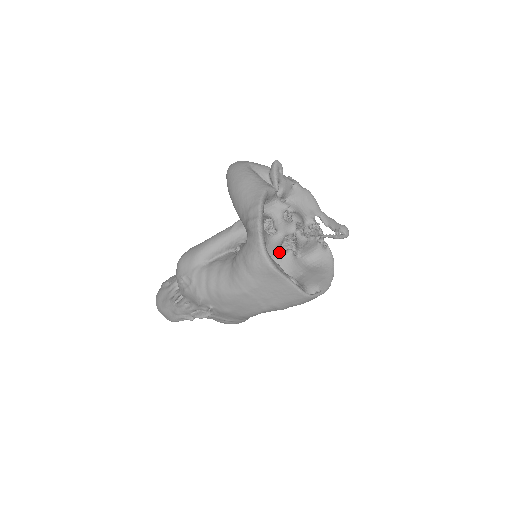
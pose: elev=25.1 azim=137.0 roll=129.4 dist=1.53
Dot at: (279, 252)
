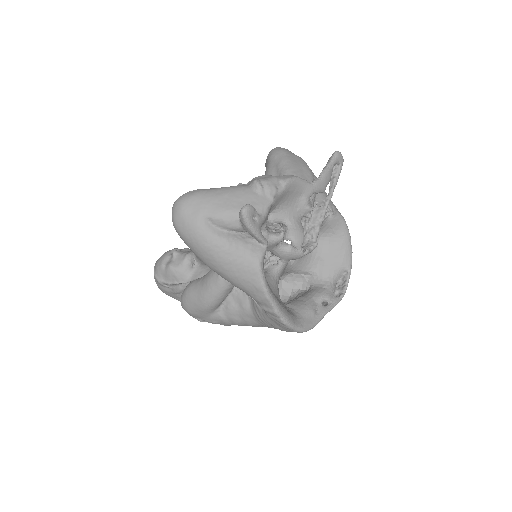
Dot at: occluded
